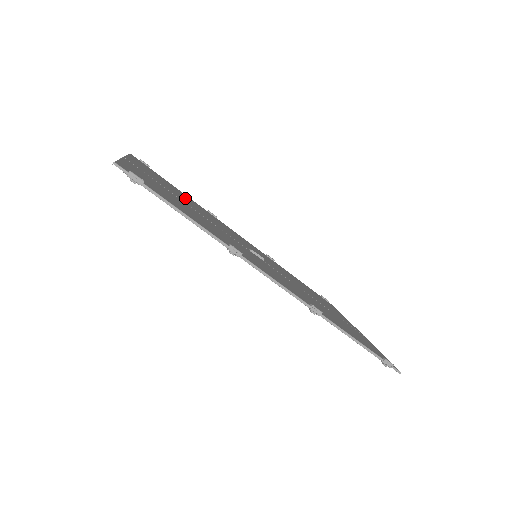
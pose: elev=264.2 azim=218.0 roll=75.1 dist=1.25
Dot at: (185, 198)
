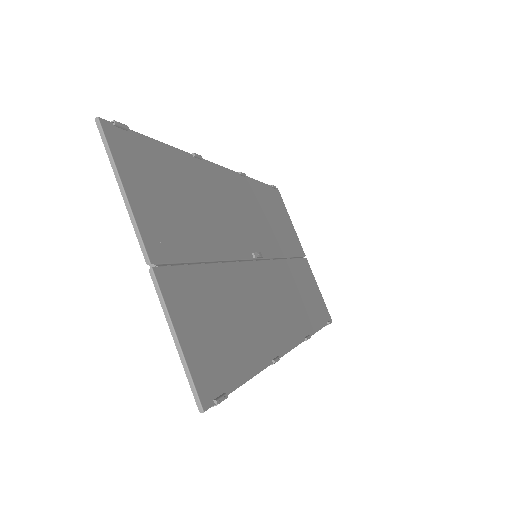
Dot at: (189, 201)
